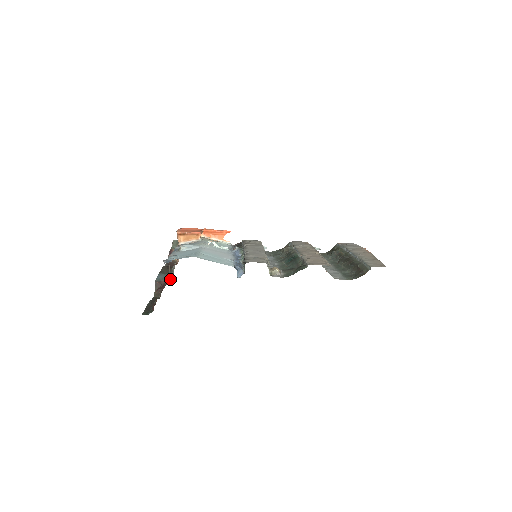
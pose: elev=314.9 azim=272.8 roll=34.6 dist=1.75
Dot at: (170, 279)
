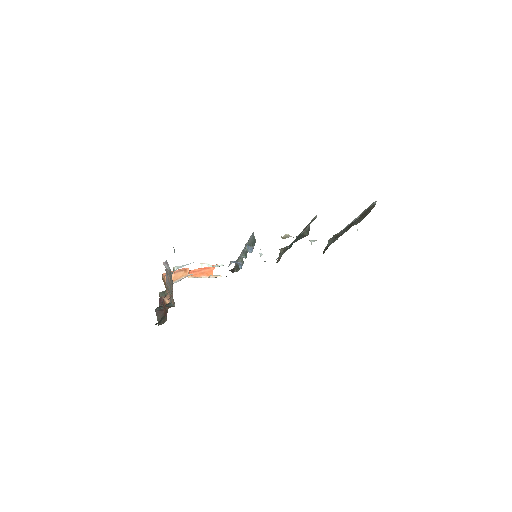
Dot at: (171, 305)
